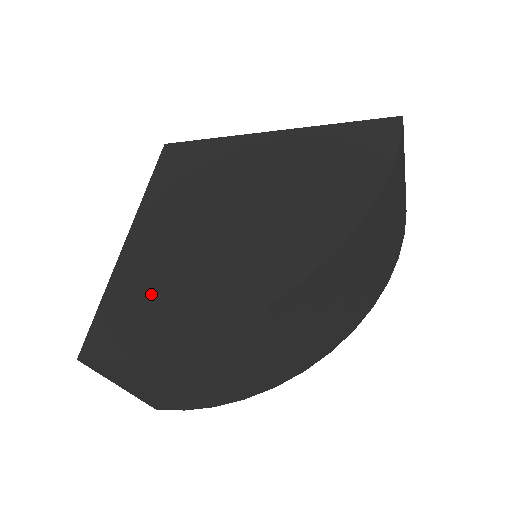
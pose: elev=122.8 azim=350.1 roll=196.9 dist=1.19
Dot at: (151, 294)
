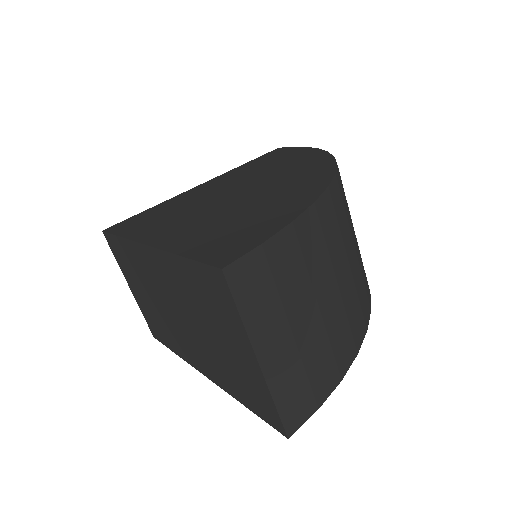
Dot at: (232, 225)
